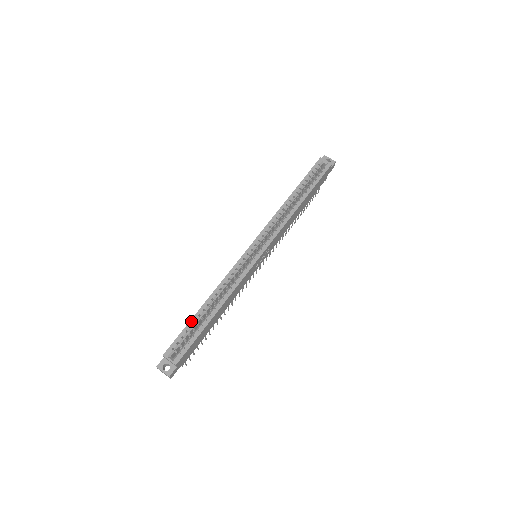
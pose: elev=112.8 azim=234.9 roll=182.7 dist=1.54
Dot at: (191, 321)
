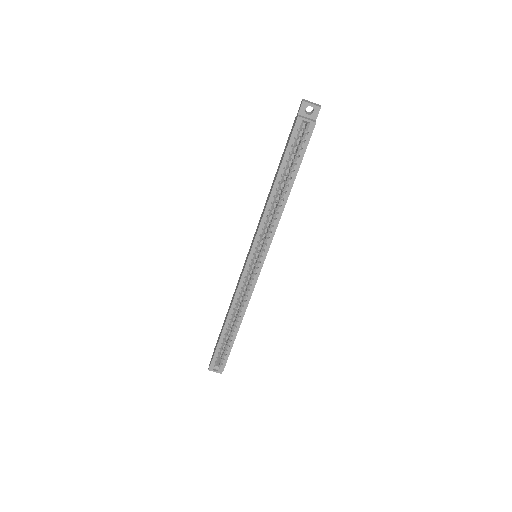
Dot at: (220, 340)
